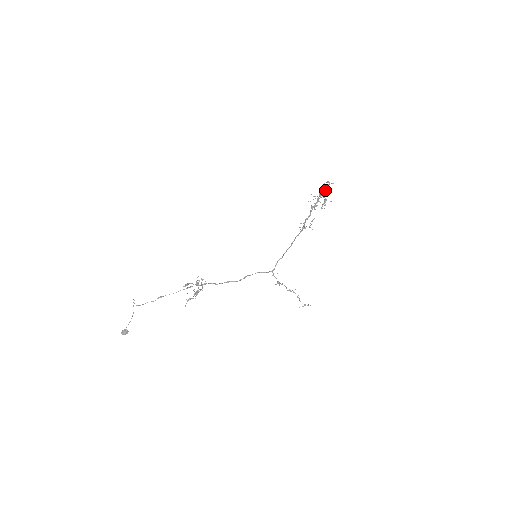
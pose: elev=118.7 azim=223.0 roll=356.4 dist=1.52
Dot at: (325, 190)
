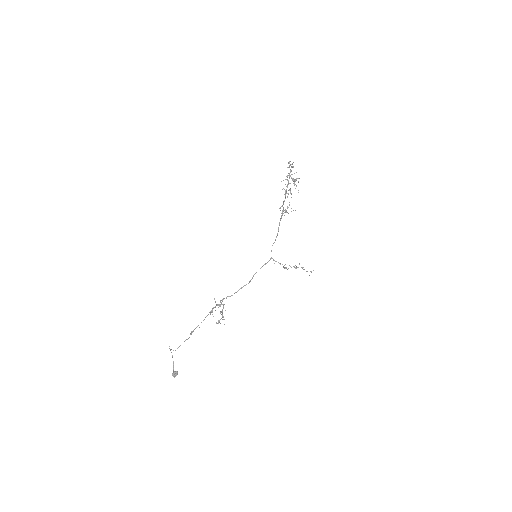
Dot at: (291, 171)
